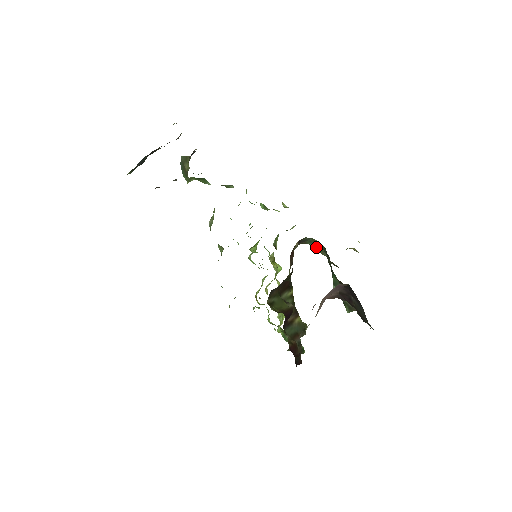
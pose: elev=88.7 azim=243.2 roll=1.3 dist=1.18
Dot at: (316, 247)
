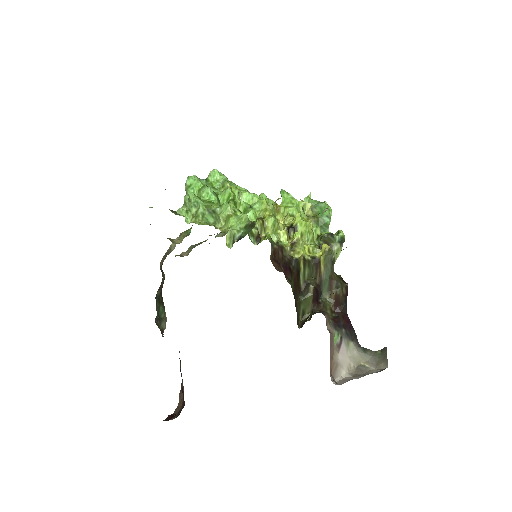
Dot at: occluded
